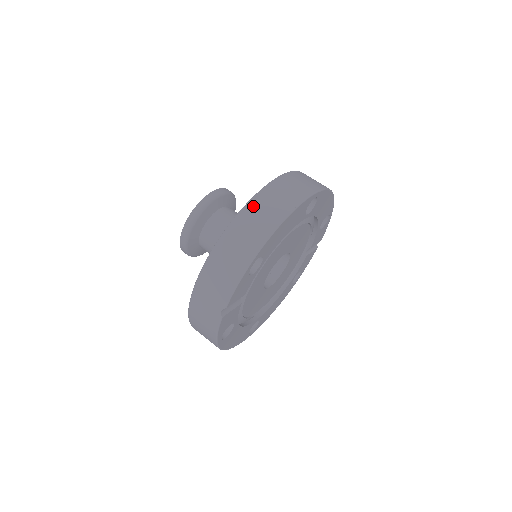
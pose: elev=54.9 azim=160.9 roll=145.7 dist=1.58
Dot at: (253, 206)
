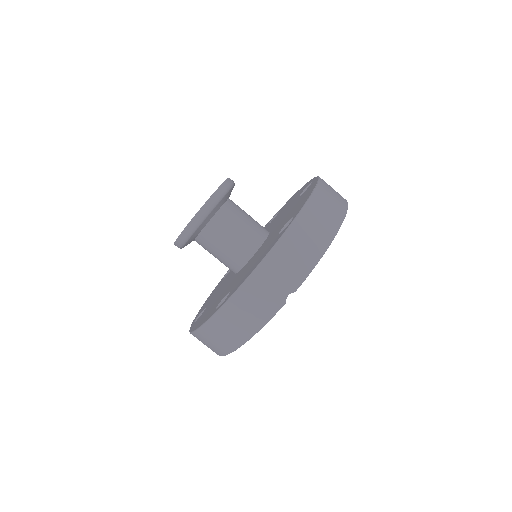
Dot at: (320, 194)
